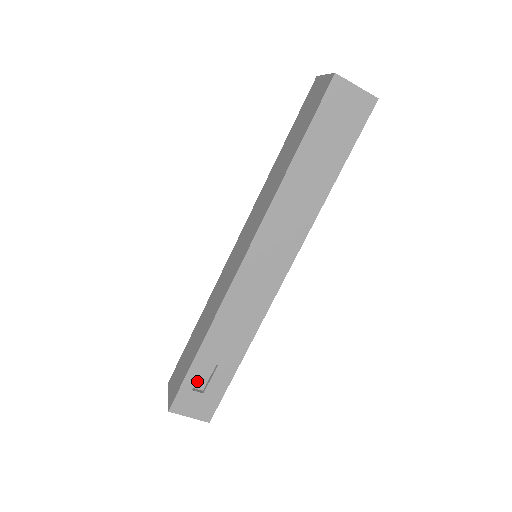
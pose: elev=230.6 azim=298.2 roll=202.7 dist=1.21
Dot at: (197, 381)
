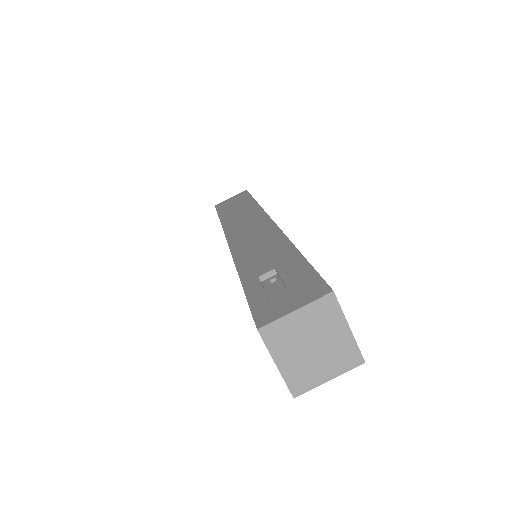
Dot at: occluded
